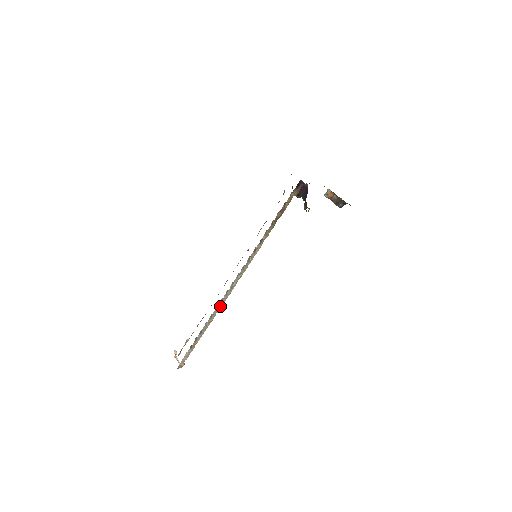
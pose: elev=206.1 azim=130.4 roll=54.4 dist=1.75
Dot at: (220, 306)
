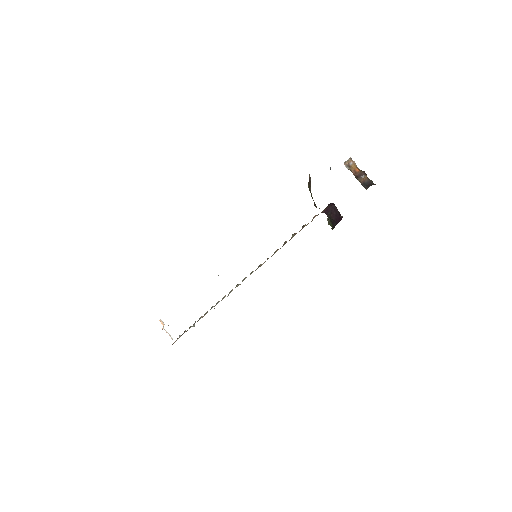
Dot at: (215, 305)
